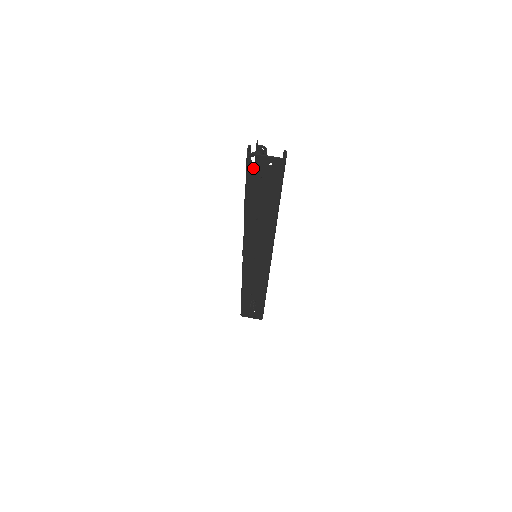
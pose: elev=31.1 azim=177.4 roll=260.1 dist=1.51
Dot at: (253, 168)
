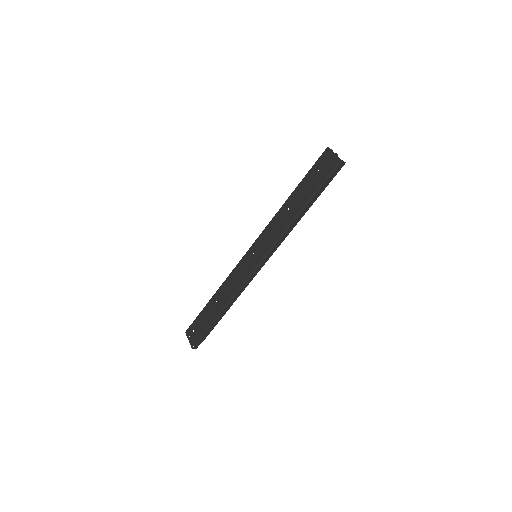
Dot at: (321, 160)
